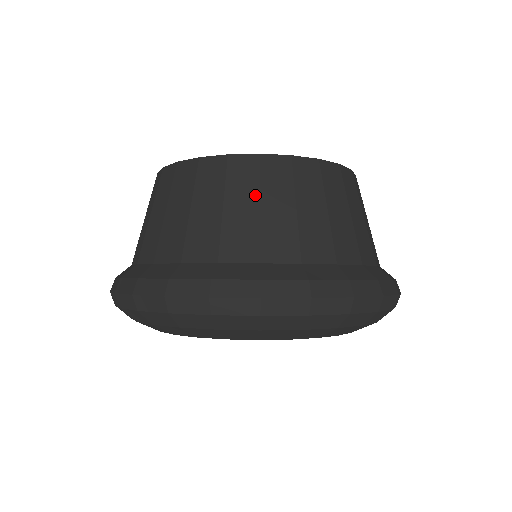
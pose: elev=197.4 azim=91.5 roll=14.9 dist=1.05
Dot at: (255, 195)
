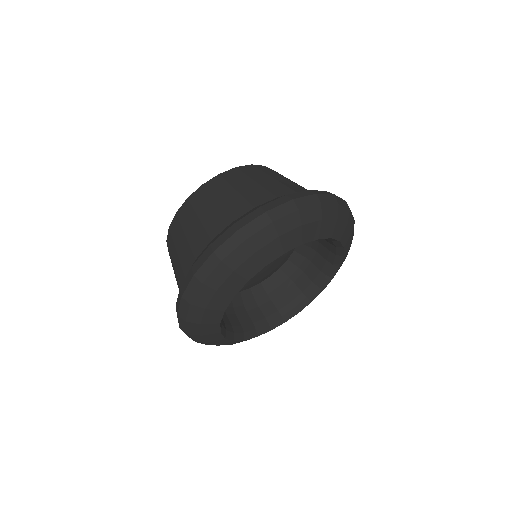
Dot at: (194, 216)
